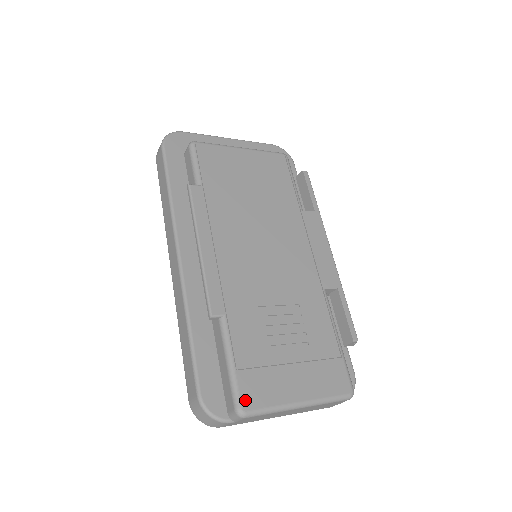
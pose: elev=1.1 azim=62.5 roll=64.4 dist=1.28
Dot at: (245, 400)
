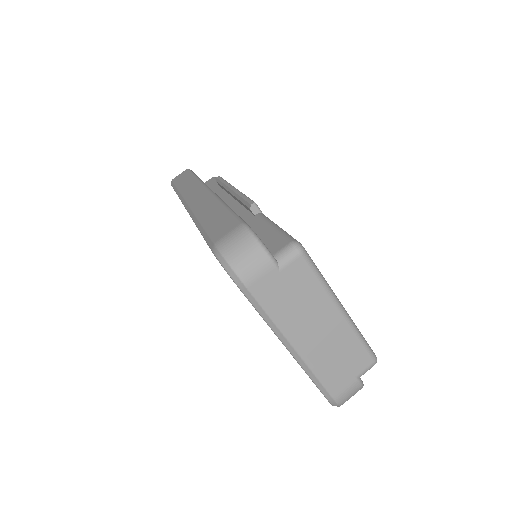
Dot at: occluded
